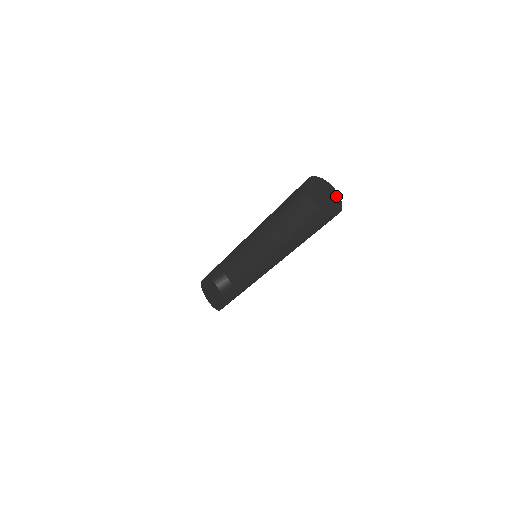
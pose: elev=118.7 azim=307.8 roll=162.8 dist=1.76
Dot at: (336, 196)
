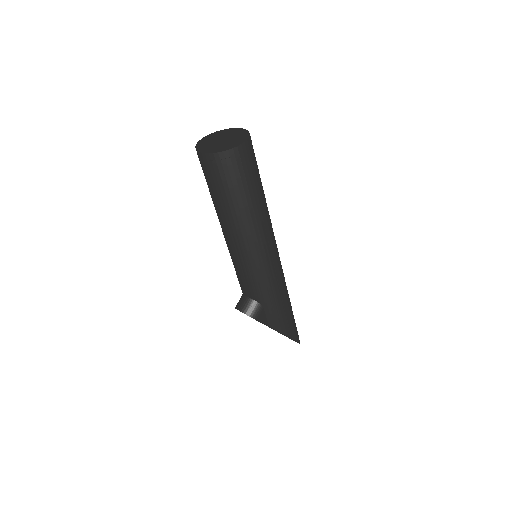
Dot at: (241, 133)
